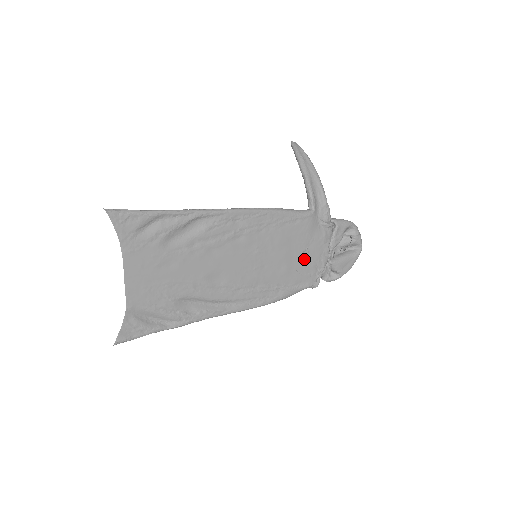
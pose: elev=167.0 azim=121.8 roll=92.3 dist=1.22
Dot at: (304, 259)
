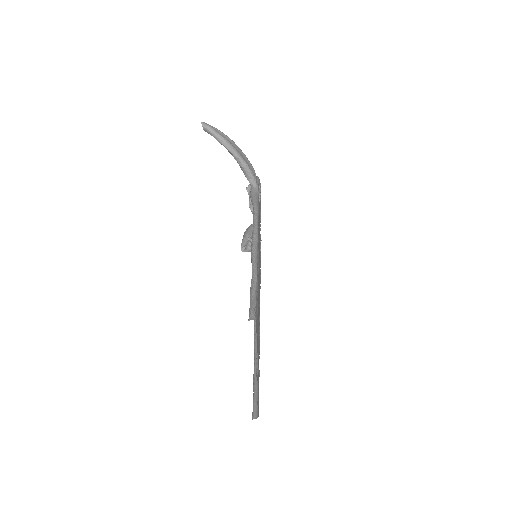
Dot at: occluded
